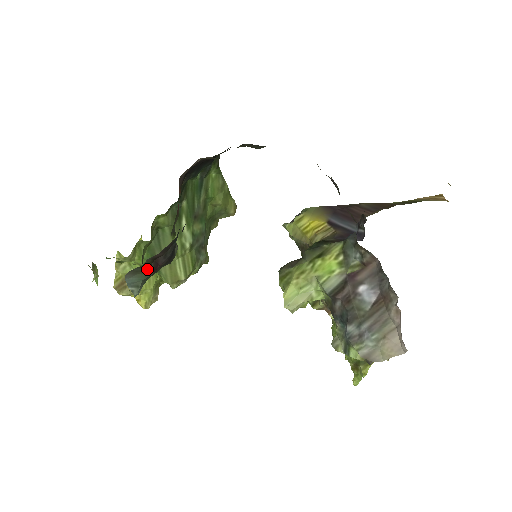
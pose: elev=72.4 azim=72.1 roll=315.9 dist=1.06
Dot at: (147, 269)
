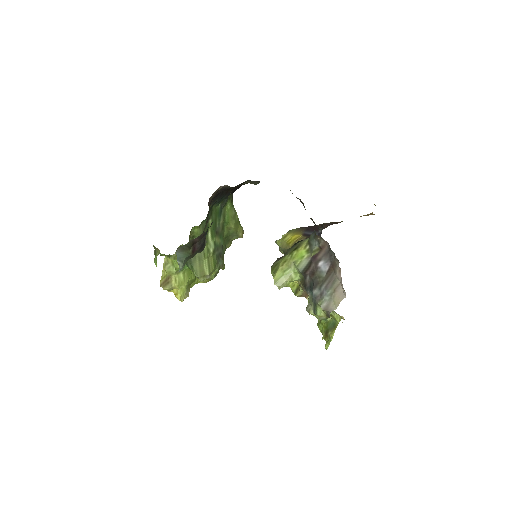
Dot at: (189, 249)
